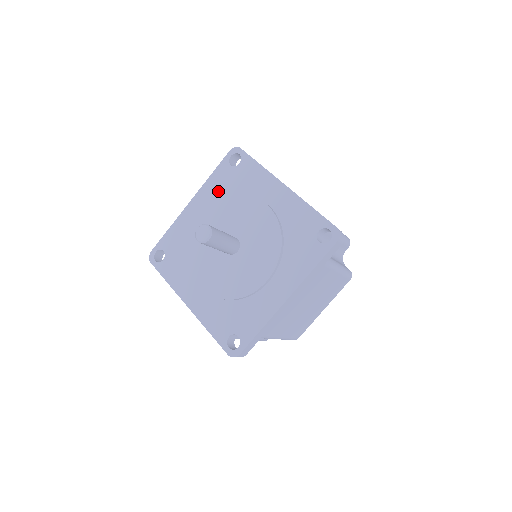
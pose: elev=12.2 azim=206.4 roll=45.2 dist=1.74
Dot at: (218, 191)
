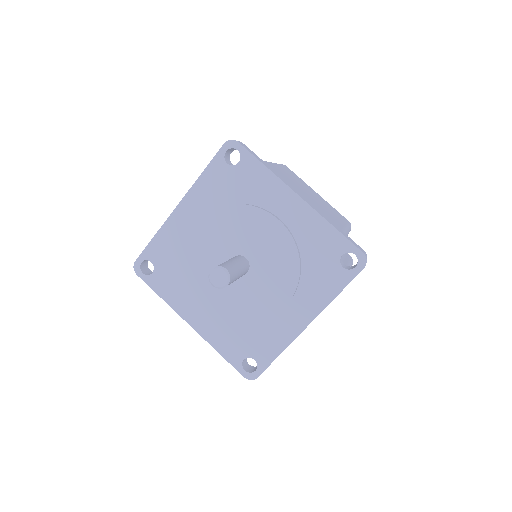
Dot at: (214, 195)
